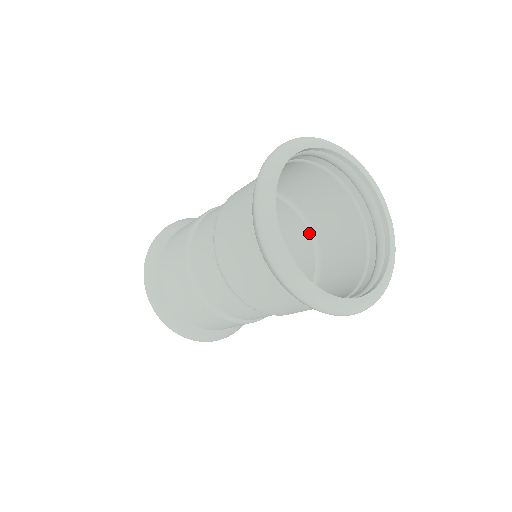
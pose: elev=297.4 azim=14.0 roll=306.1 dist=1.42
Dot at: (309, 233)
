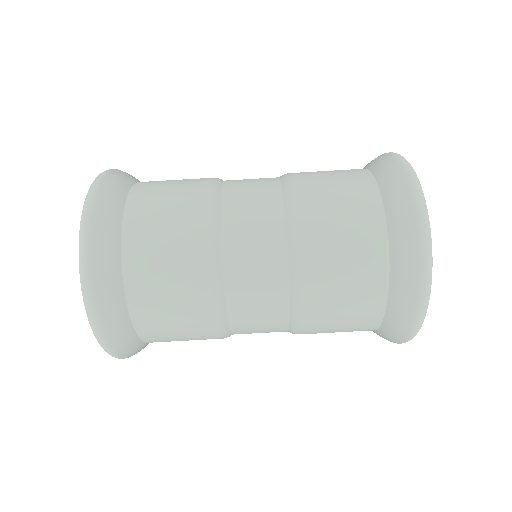
Dot at: occluded
